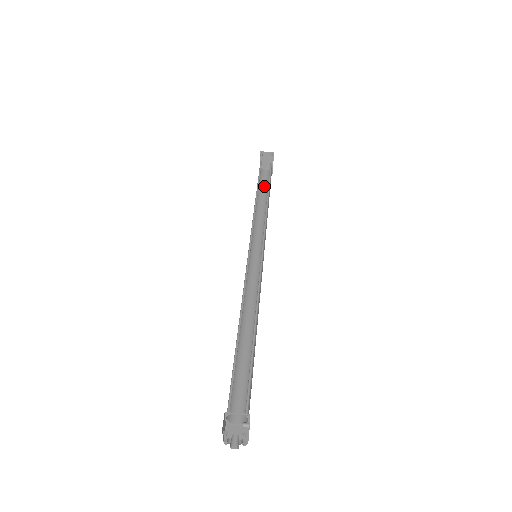
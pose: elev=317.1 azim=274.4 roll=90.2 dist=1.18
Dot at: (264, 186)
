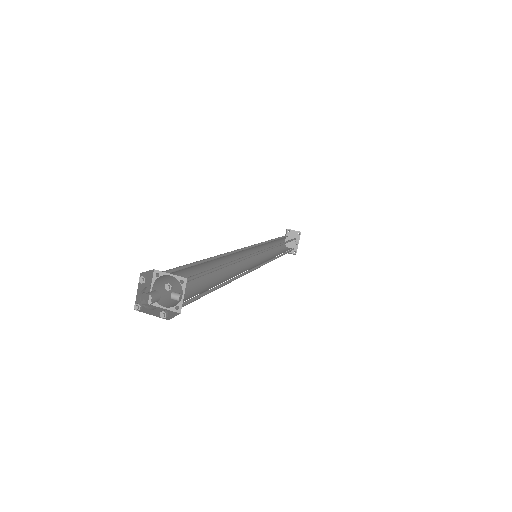
Dot at: (283, 251)
